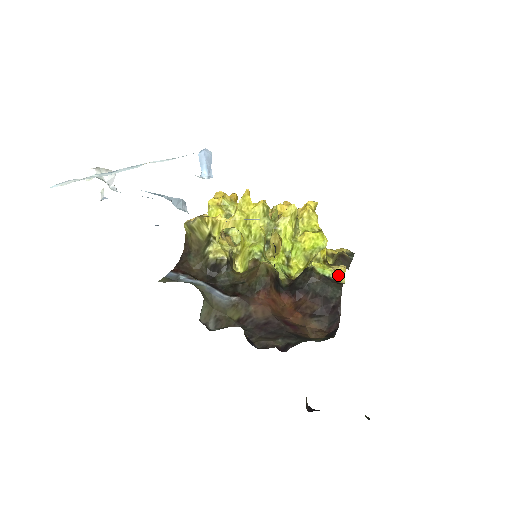
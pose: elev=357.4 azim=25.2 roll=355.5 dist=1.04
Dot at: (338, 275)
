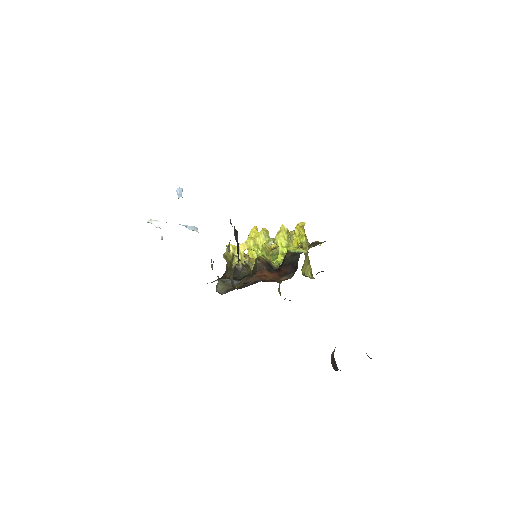
Dot at: (304, 250)
